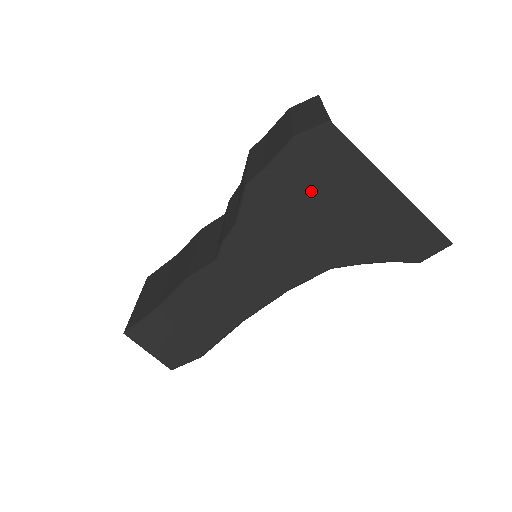
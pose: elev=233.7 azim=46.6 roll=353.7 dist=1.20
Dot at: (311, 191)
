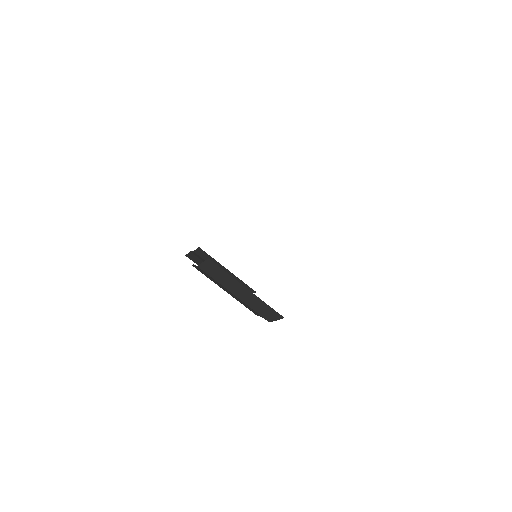
Dot at: occluded
